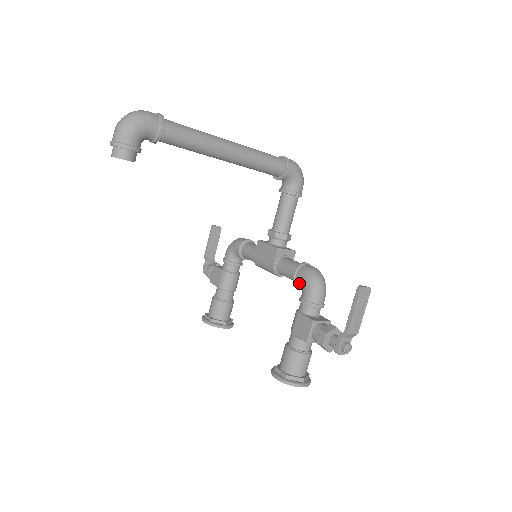
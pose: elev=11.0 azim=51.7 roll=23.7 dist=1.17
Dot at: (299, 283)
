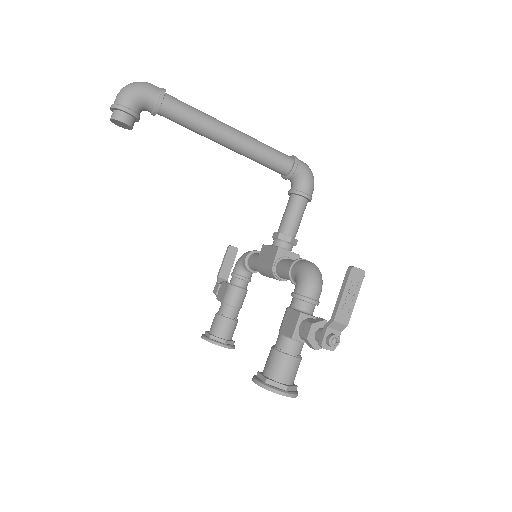
Dot at: (294, 278)
